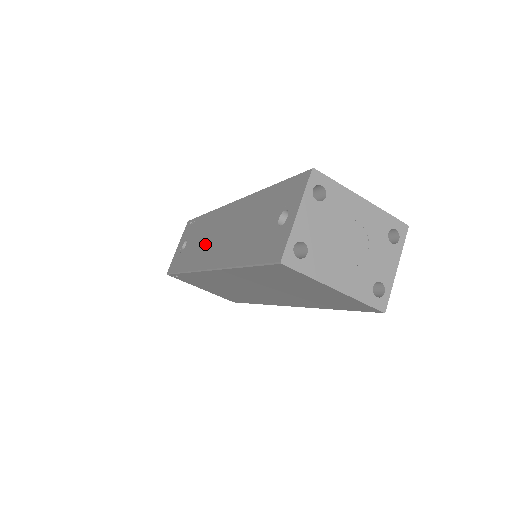
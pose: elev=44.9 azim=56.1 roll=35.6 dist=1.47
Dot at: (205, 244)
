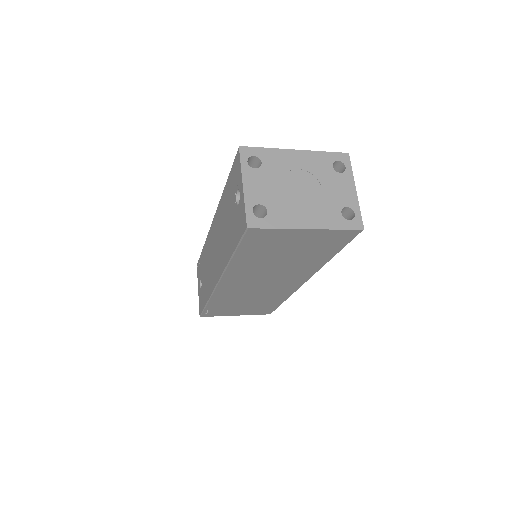
Dot at: (210, 268)
